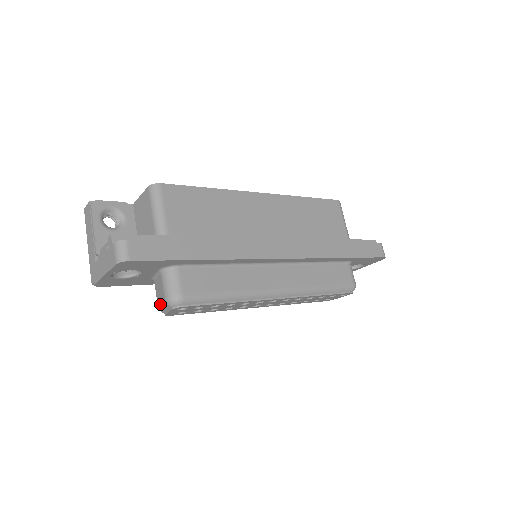
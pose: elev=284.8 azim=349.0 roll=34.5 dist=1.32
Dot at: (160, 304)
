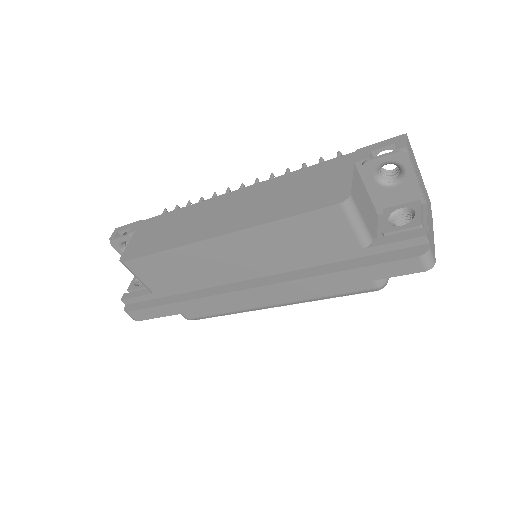
Dot at: occluded
